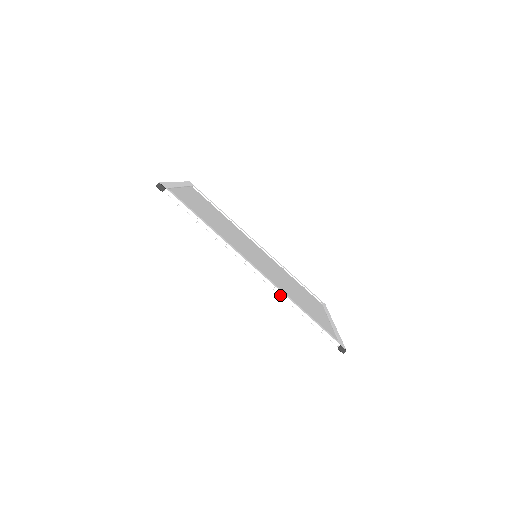
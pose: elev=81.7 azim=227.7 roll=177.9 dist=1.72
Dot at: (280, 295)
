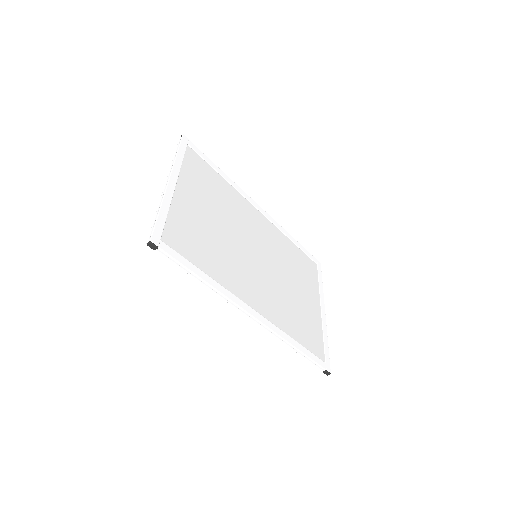
Dot at: (276, 334)
